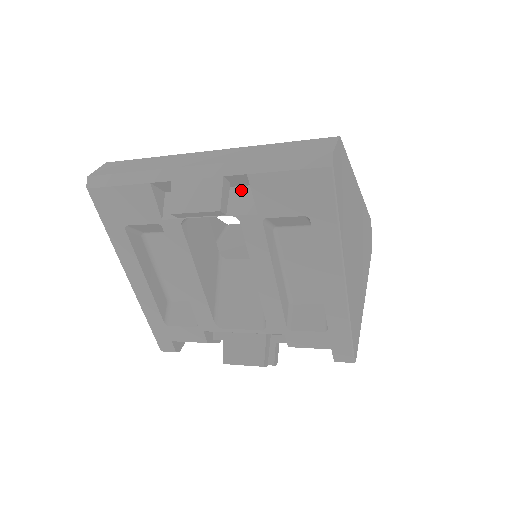
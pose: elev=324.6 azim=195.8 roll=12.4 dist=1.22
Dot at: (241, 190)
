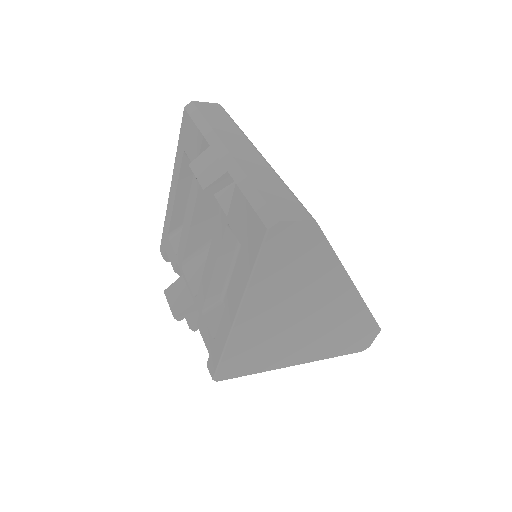
Dot at: occluded
